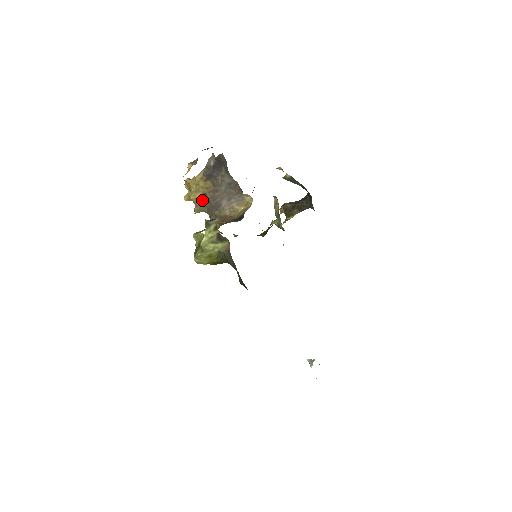
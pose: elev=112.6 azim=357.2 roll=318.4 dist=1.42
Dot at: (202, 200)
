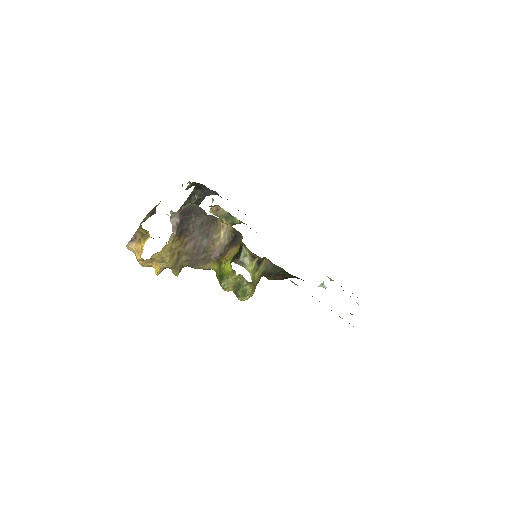
Dot at: (178, 259)
